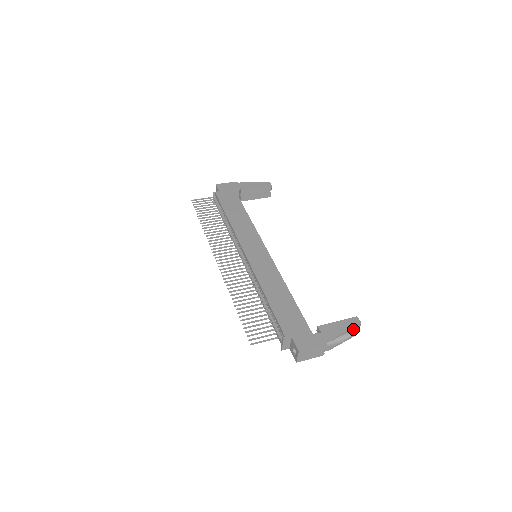
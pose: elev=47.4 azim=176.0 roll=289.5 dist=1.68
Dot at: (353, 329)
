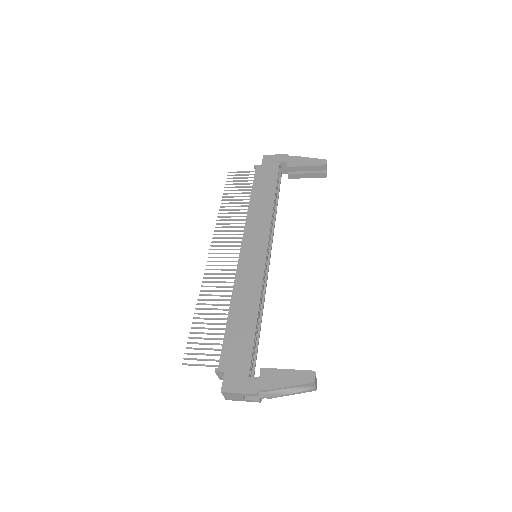
Dot at: (302, 385)
